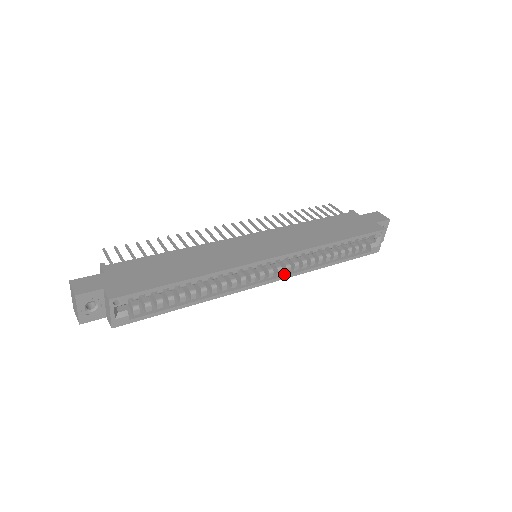
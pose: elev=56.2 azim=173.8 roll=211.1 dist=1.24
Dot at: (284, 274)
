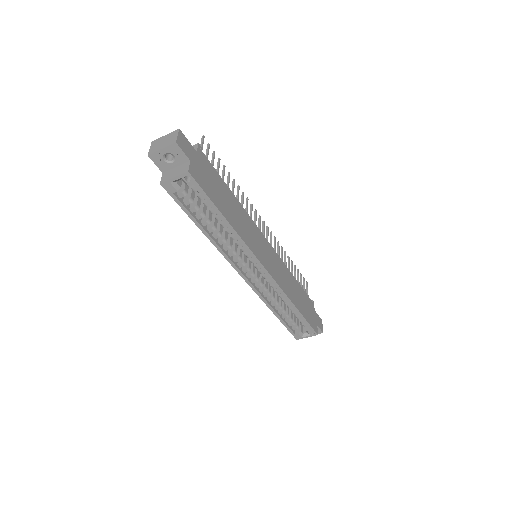
Dot at: (254, 285)
